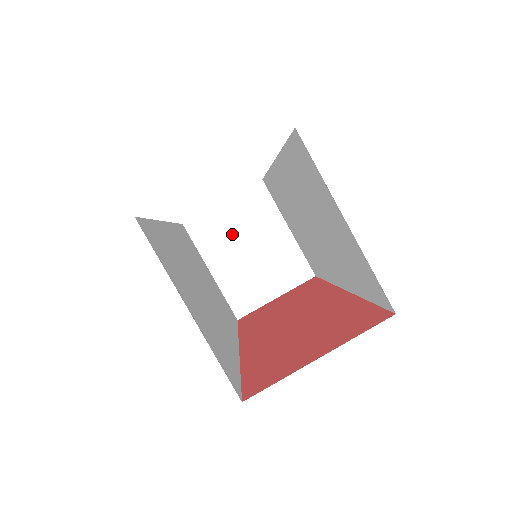
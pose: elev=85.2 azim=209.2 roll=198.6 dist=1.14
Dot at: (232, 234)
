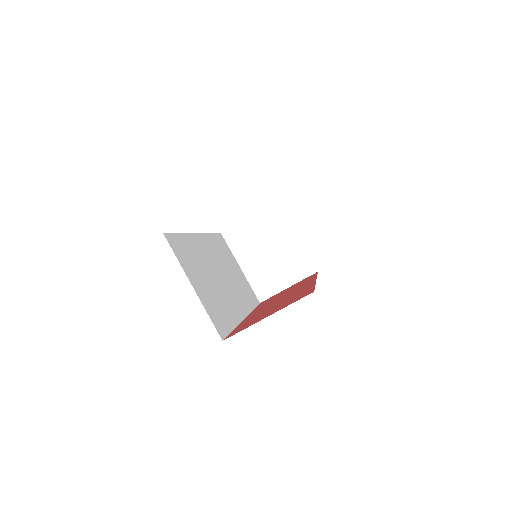
Dot at: (256, 240)
